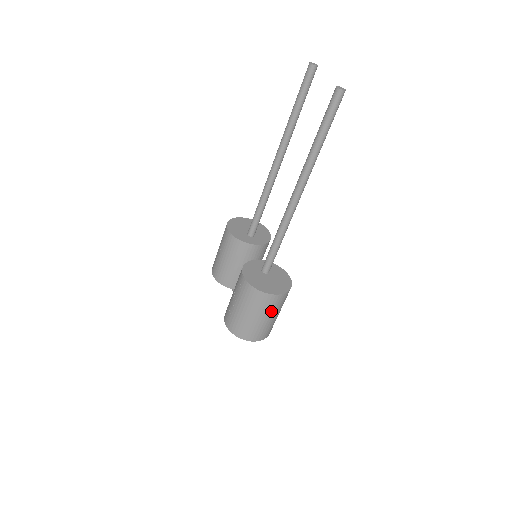
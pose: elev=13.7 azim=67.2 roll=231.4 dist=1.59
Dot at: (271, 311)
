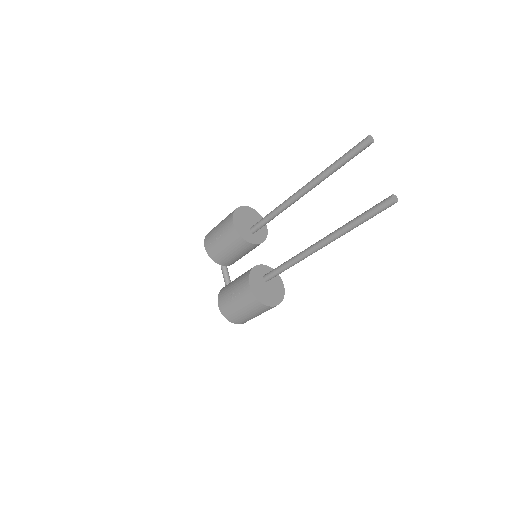
Dot at: occluded
